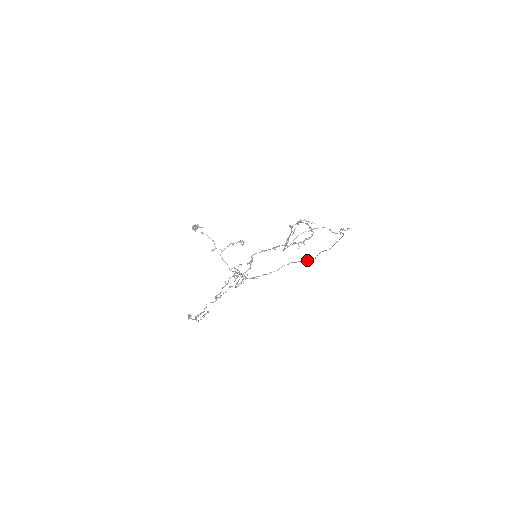
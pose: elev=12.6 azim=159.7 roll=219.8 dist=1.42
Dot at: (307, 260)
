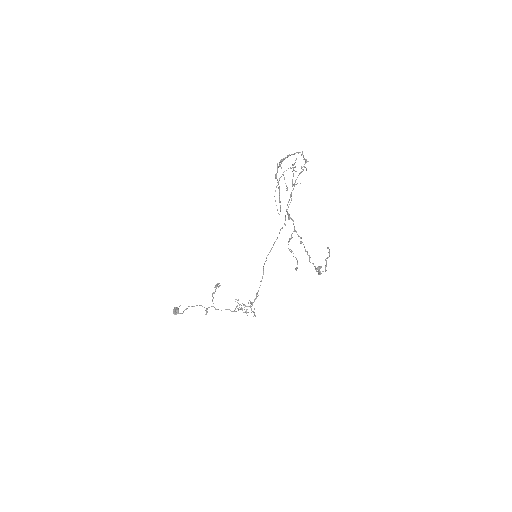
Dot at: (277, 238)
